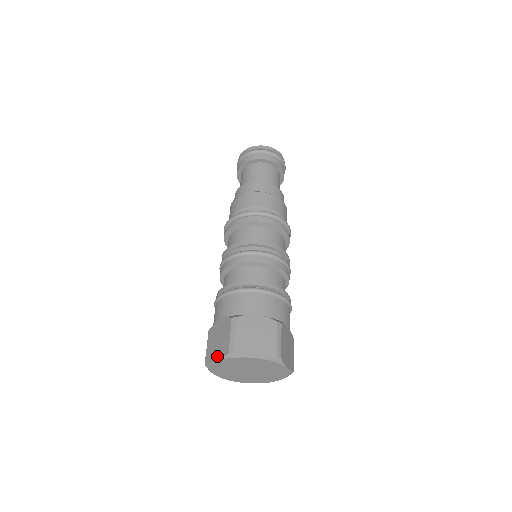
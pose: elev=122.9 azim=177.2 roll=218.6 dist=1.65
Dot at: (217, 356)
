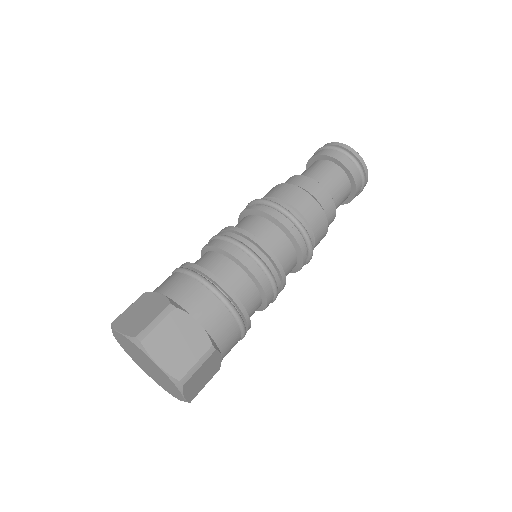
Dot at: occluded
